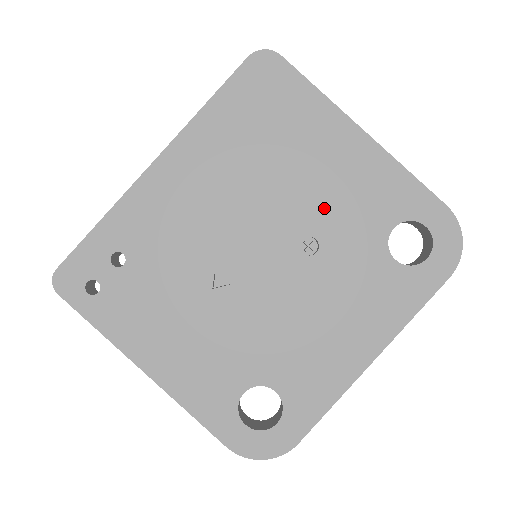
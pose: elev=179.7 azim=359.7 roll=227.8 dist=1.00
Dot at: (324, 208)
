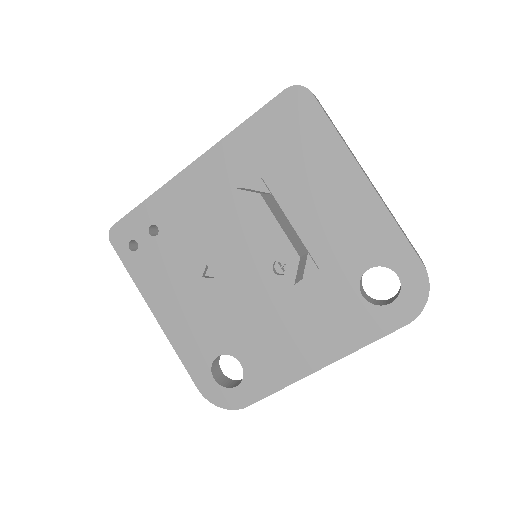
Dot at: (314, 235)
